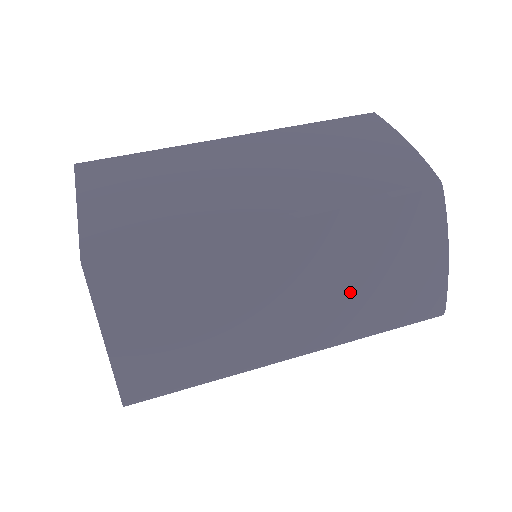
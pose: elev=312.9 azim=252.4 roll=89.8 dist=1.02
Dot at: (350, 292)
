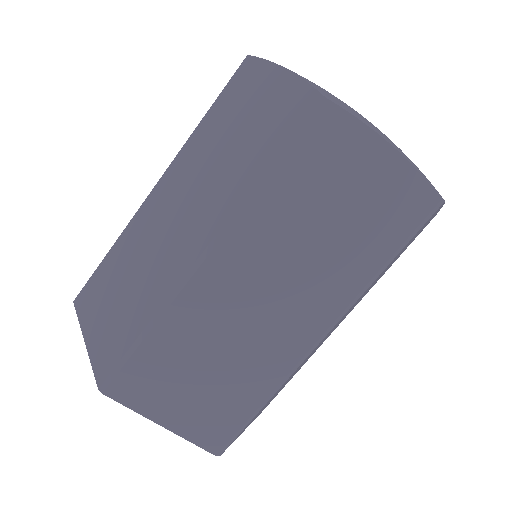
Dot at: (322, 259)
